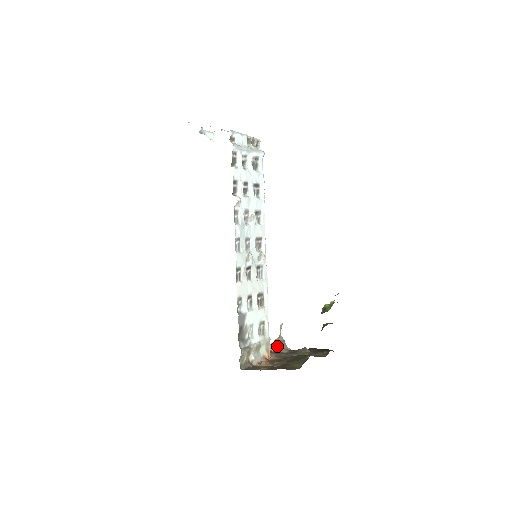
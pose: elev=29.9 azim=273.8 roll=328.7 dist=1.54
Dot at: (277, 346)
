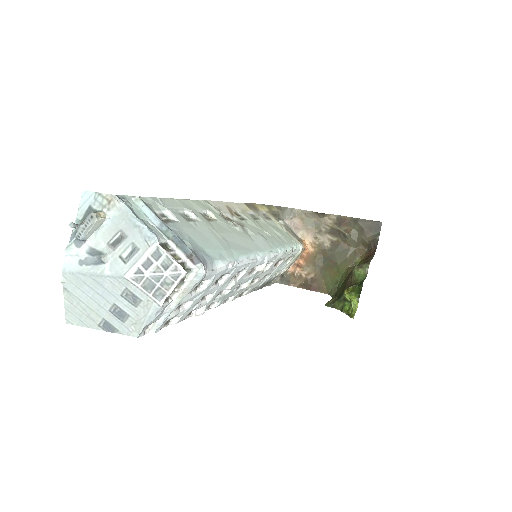
Dot at: (318, 216)
